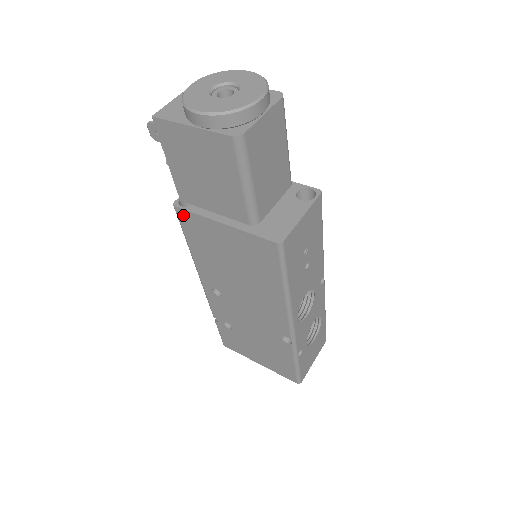
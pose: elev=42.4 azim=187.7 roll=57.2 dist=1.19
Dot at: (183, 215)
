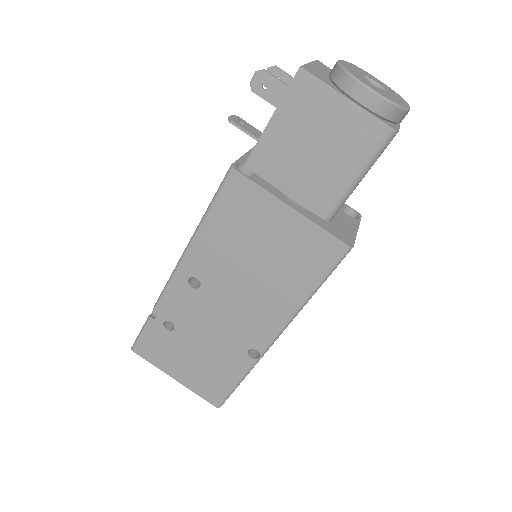
Dot at: (237, 182)
